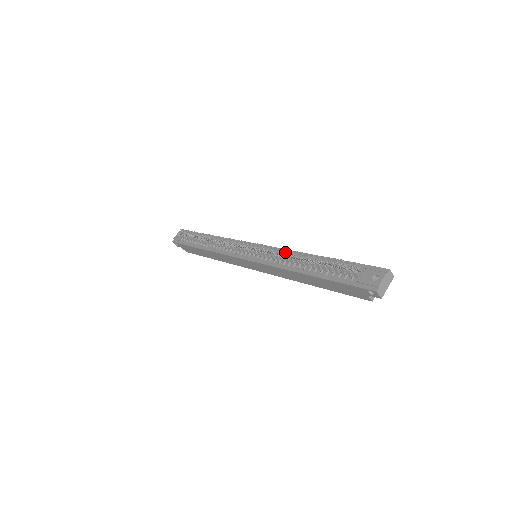
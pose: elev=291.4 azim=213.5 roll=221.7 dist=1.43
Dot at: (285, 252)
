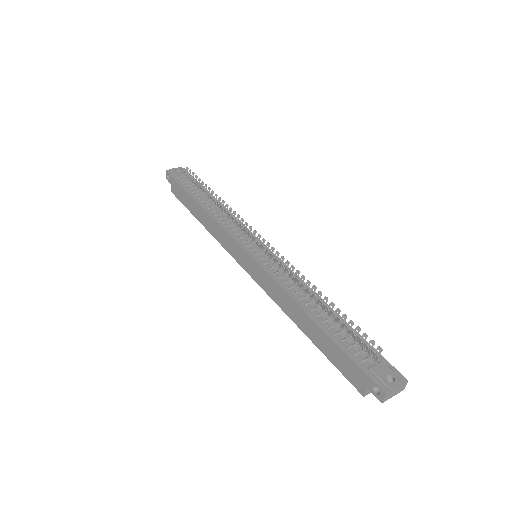
Dot at: occluded
